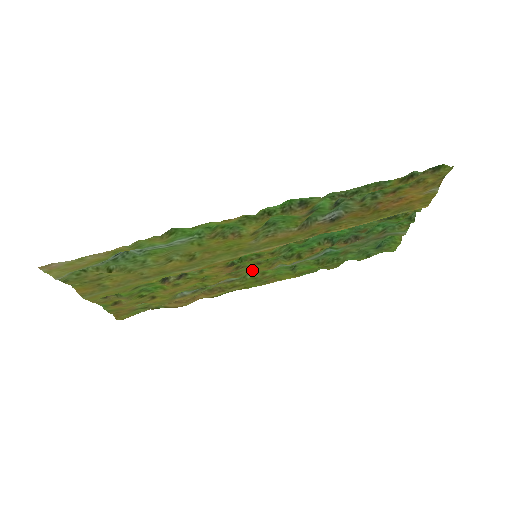
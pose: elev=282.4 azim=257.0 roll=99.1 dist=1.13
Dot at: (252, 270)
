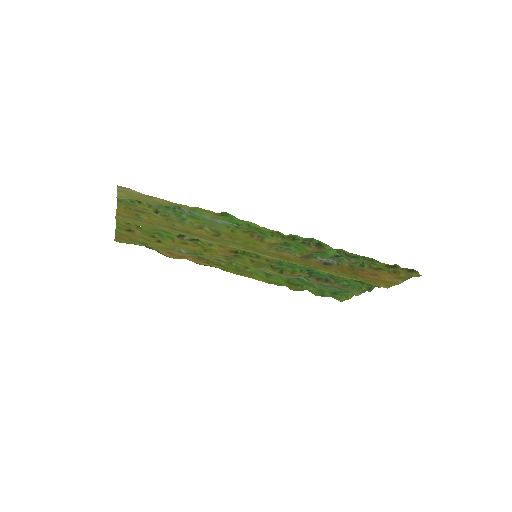
Dot at: (243, 262)
